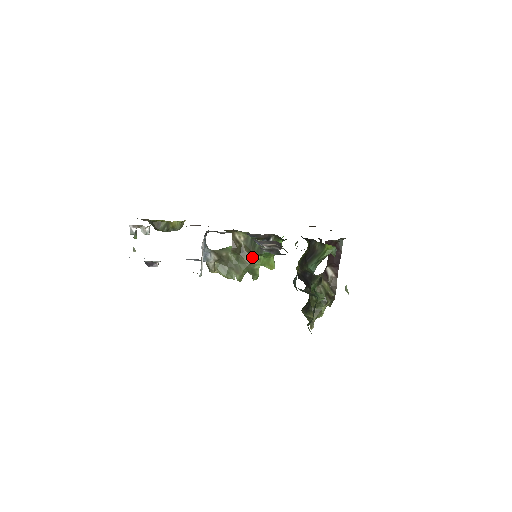
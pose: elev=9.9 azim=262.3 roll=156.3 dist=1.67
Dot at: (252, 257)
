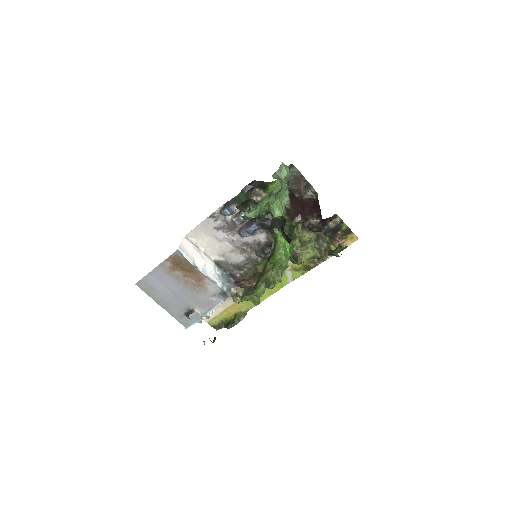
Dot at: (266, 271)
